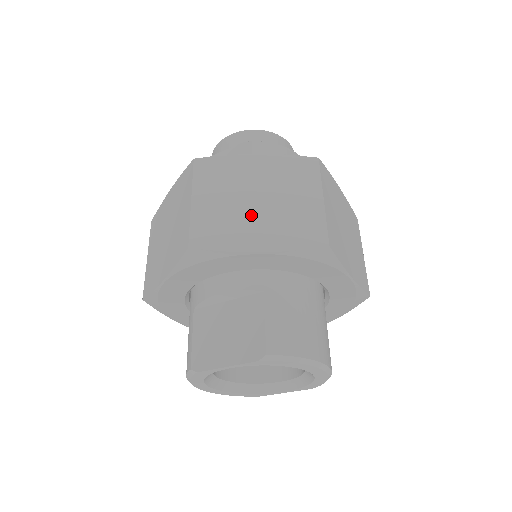
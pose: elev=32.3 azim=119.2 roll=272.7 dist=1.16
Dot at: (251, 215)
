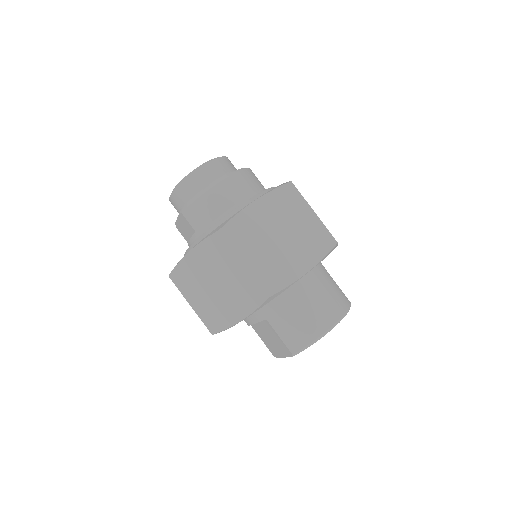
Dot at: (220, 299)
